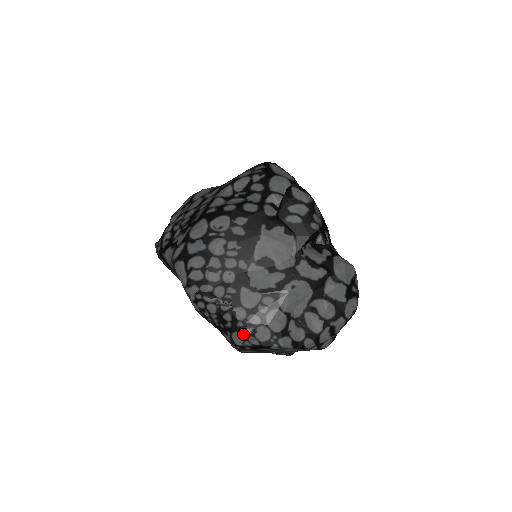
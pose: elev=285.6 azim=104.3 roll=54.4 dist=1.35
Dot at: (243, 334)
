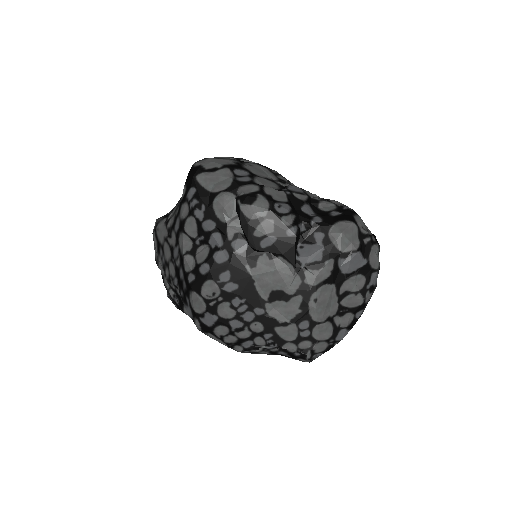
Dot at: (305, 359)
